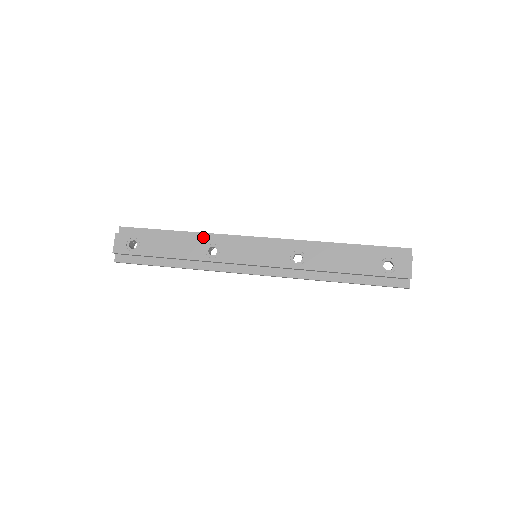
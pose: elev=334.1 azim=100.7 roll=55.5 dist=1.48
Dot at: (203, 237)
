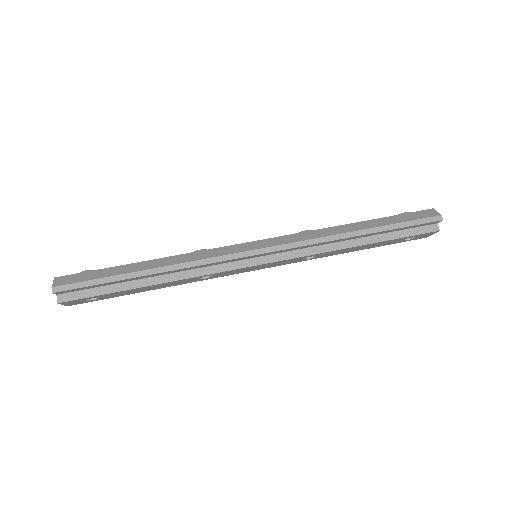
Dot at: (184, 270)
